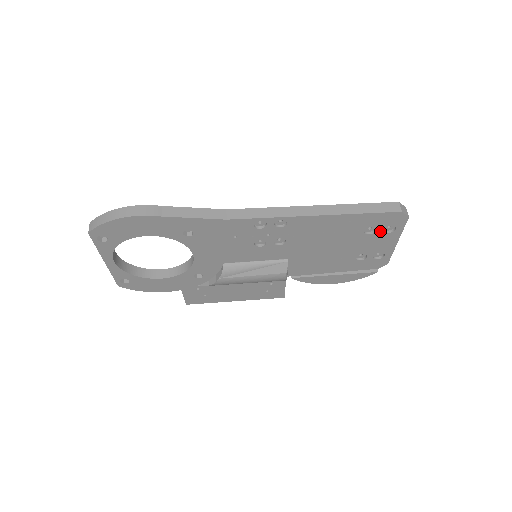
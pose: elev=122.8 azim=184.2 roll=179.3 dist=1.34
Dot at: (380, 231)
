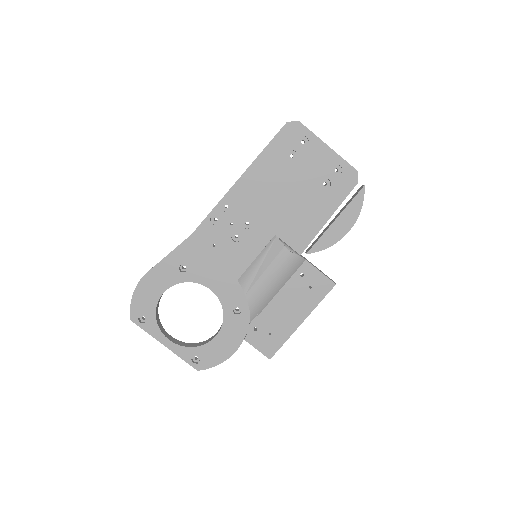
Dot at: (299, 150)
